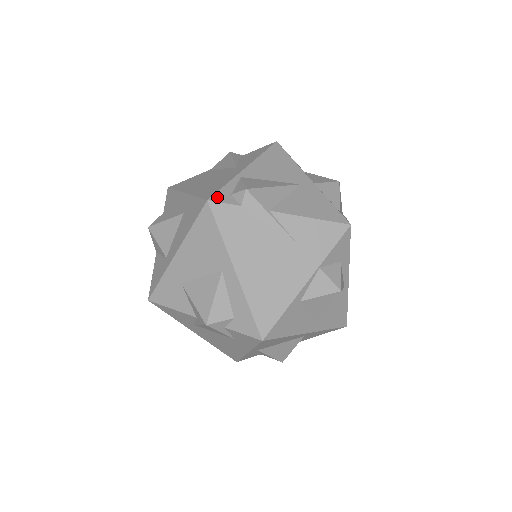
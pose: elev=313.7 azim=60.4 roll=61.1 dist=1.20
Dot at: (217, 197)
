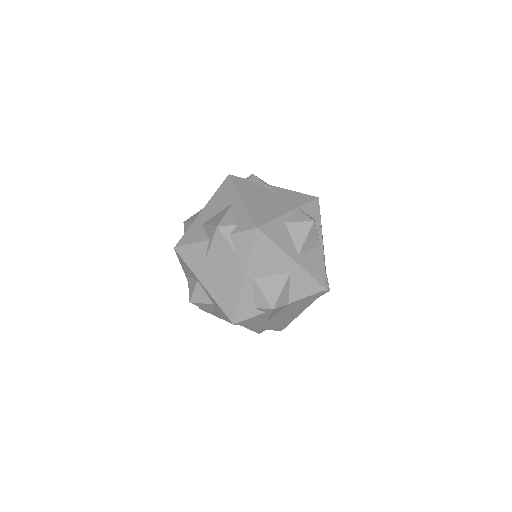
Dot at: occluded
